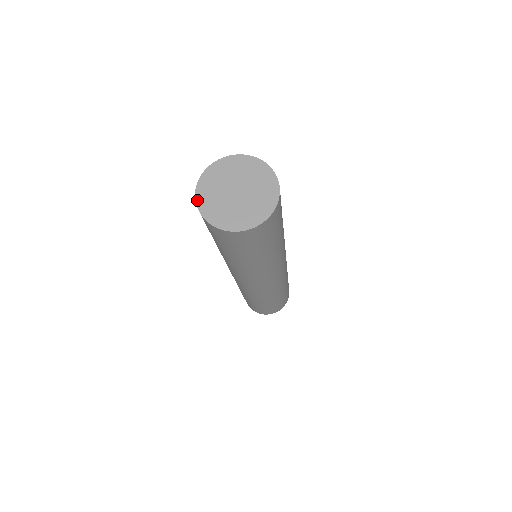
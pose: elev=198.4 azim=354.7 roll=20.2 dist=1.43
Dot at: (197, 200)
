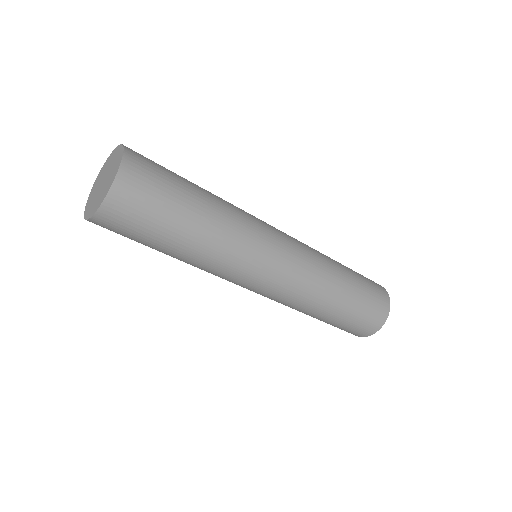
Dot at: (85, 216)
